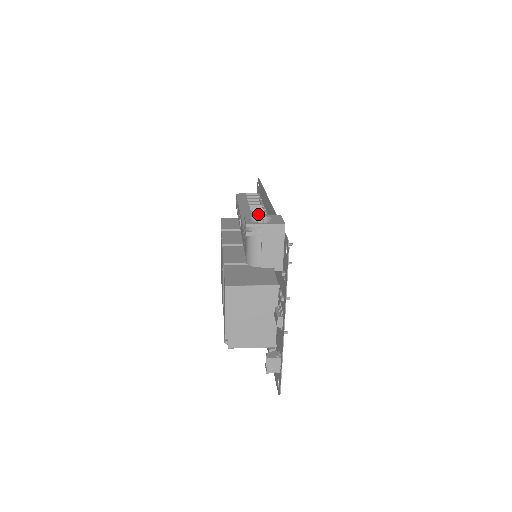
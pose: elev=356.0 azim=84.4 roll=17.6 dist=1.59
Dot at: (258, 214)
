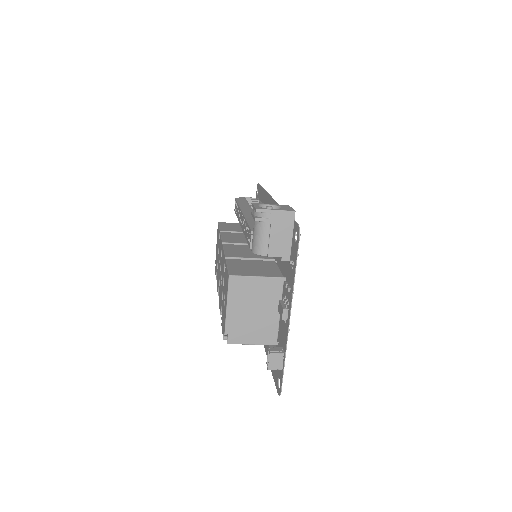
Dot at: occluded
